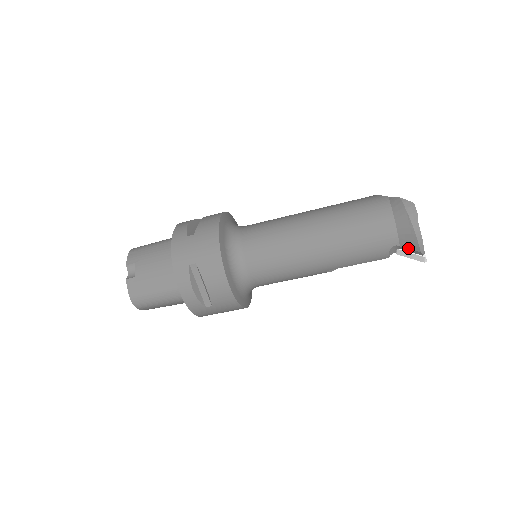
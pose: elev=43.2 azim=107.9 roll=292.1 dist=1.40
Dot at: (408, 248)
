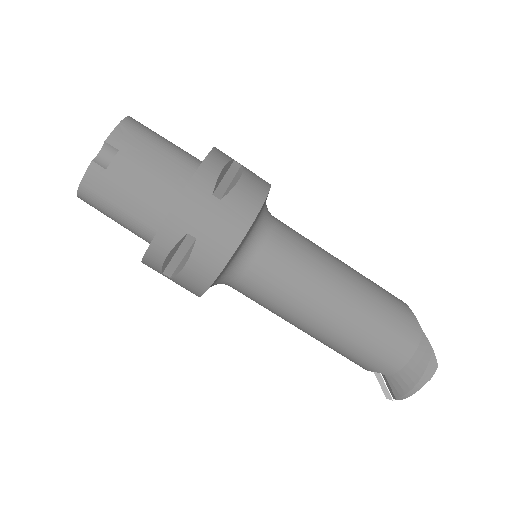
Dot at: (390, 386)
